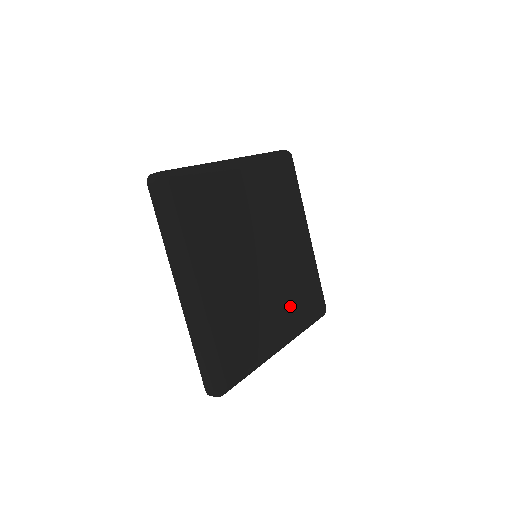
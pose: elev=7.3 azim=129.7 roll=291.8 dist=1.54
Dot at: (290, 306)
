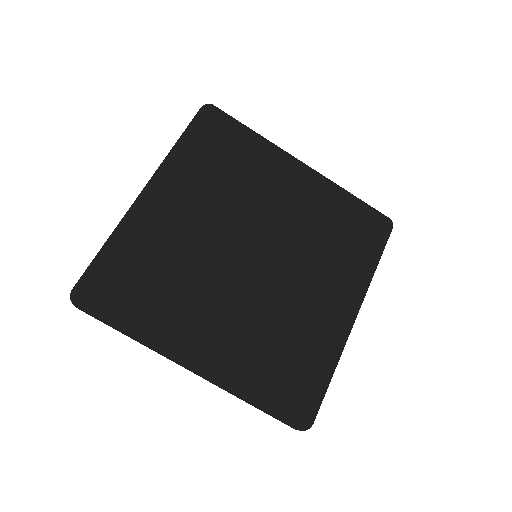
Dot at: (249, 337)
